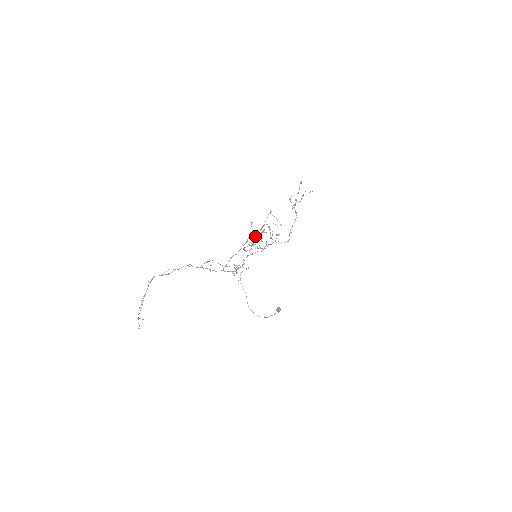
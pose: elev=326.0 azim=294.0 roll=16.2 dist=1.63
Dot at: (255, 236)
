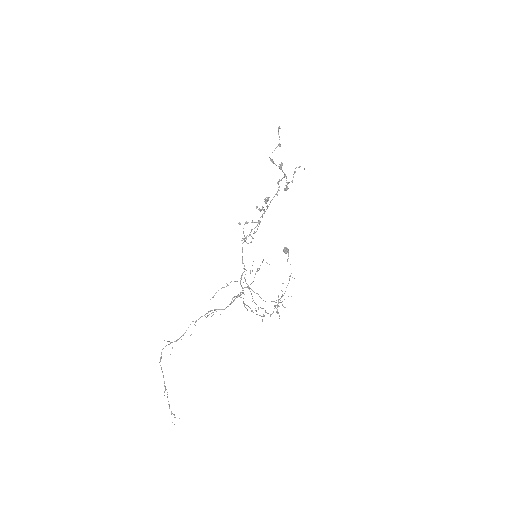
Dot at: (257, 271)
